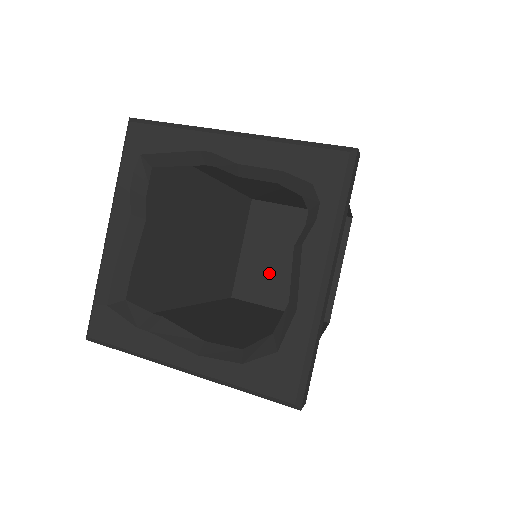
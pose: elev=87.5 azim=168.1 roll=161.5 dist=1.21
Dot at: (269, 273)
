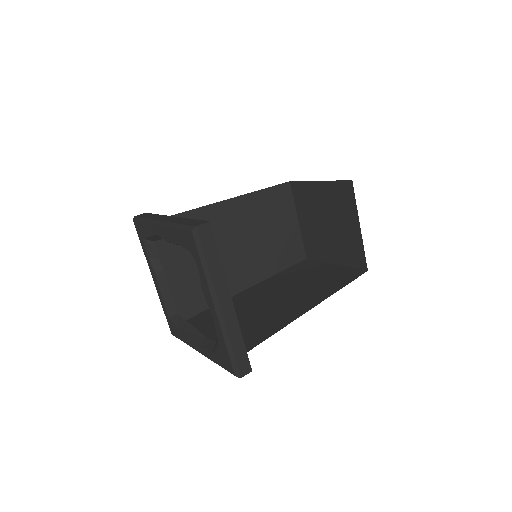
Dot at: (319, 237)
